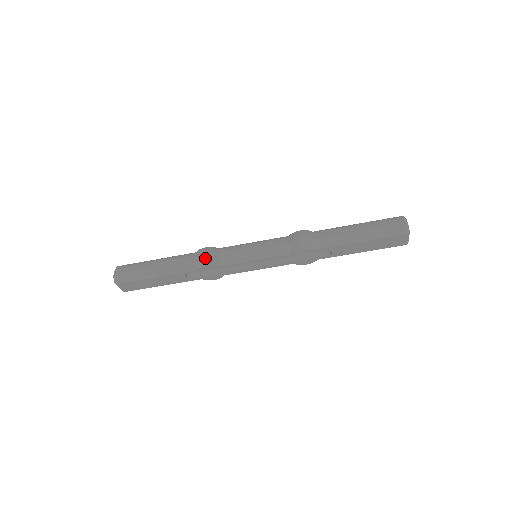
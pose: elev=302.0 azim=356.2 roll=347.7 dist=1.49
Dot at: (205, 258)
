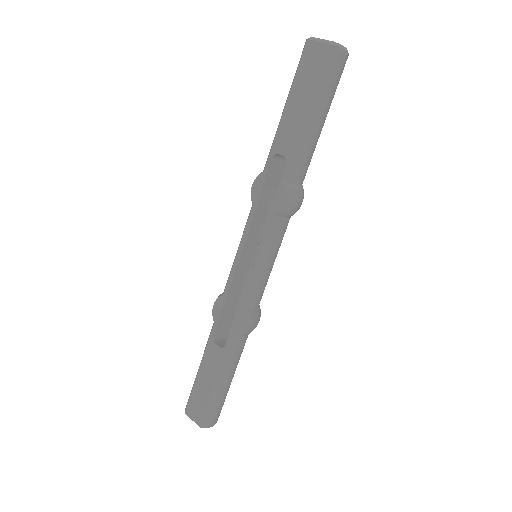
Dot at: occluded
